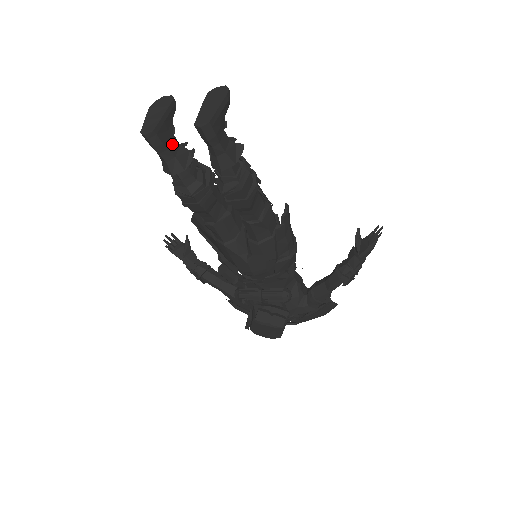
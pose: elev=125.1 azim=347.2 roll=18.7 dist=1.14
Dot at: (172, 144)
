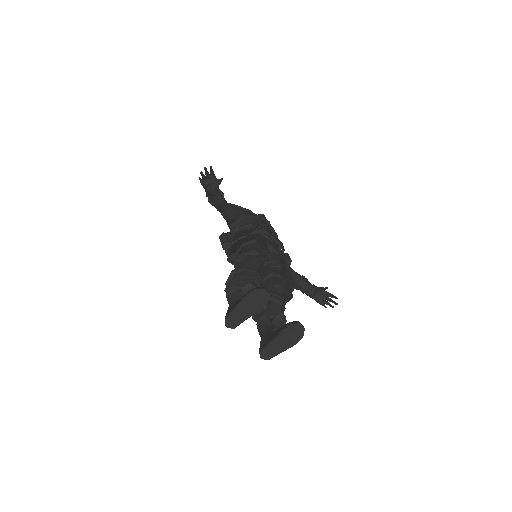
Dot at: occluded
